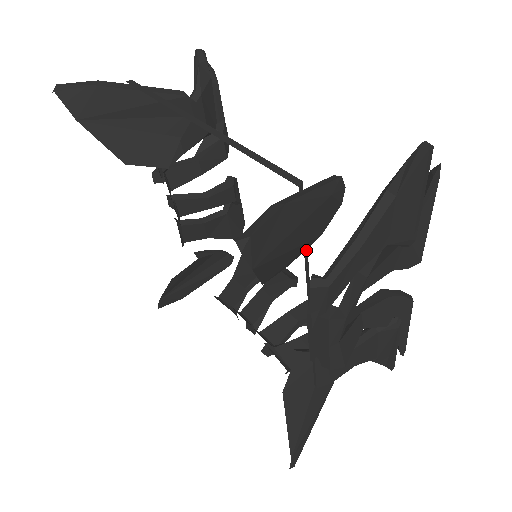
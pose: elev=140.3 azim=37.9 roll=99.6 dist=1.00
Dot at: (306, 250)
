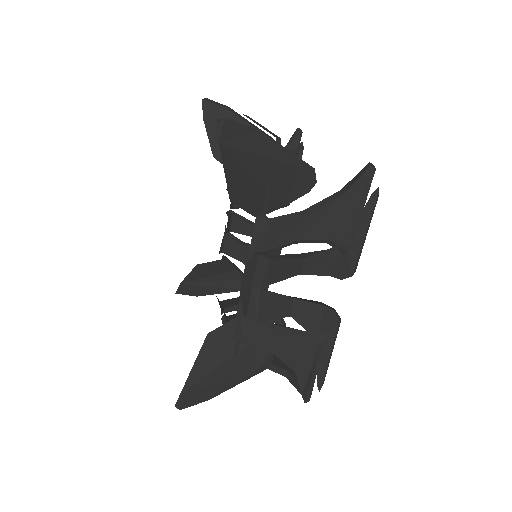
Dot at: (268, 196)
